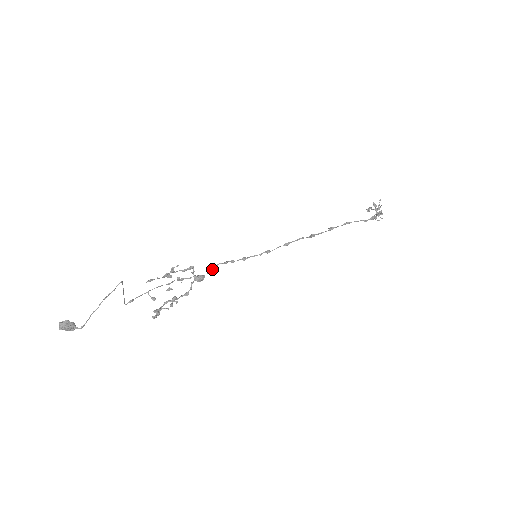
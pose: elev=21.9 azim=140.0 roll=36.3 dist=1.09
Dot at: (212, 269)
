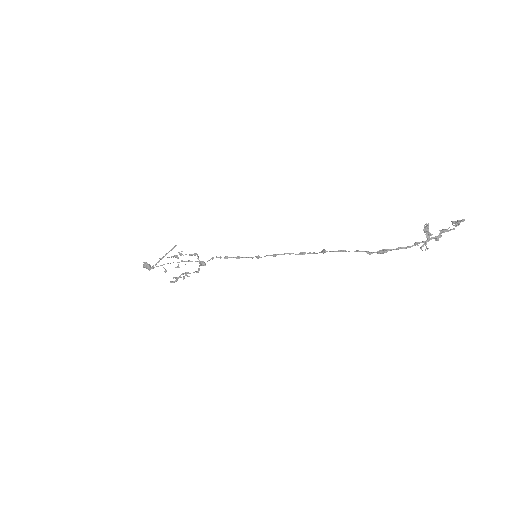
Dot at: occluded
